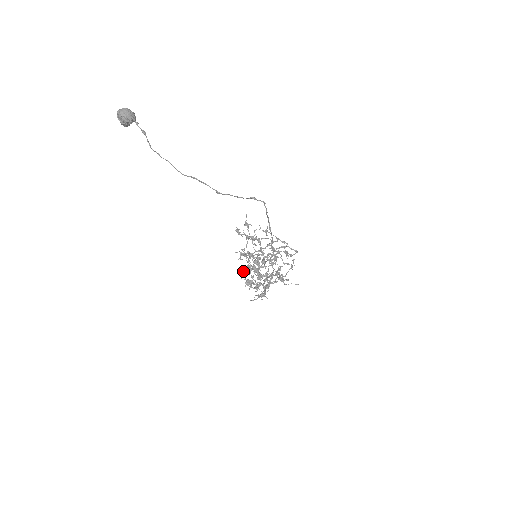
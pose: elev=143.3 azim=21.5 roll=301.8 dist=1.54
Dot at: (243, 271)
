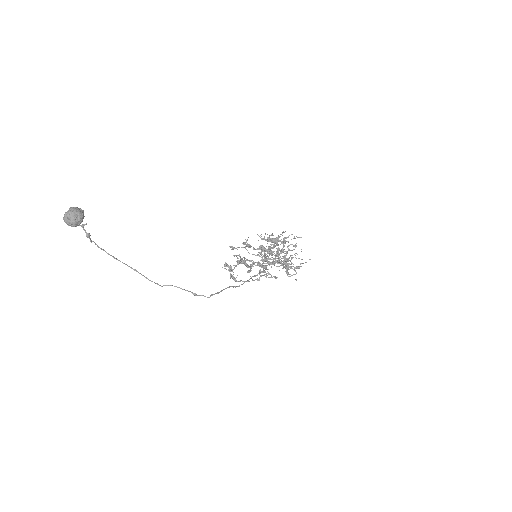
Dot at: occluded
